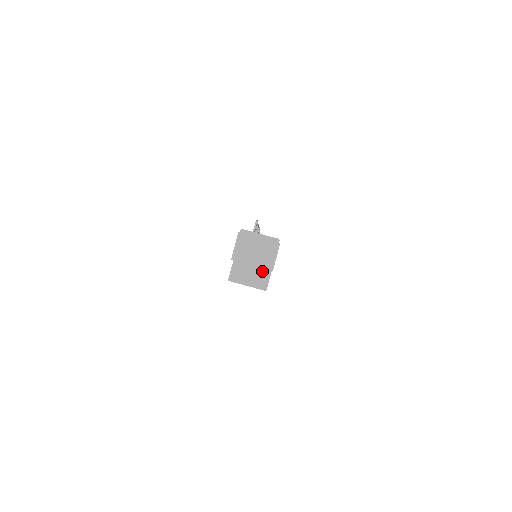
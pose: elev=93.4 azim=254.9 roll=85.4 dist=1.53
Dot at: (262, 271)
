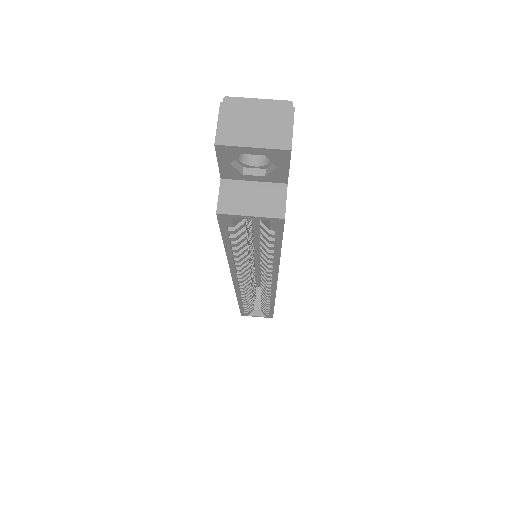
Dot at: (271, 189)
